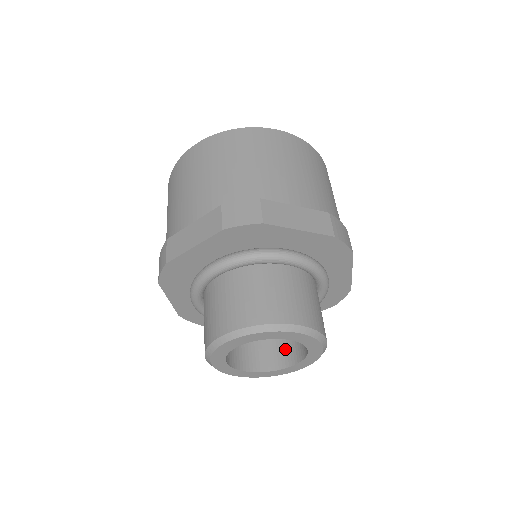
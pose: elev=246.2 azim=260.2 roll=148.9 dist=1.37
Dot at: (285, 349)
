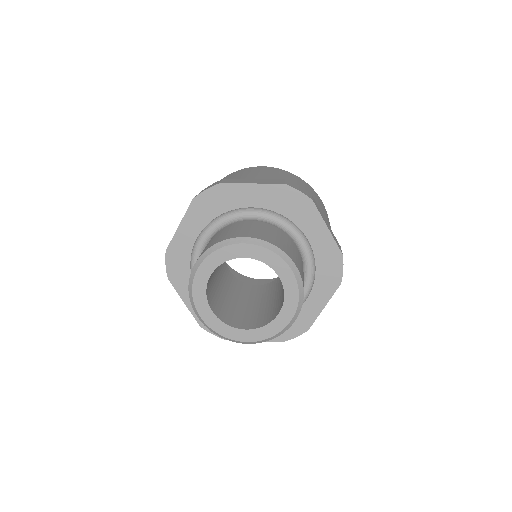
Dot at: (245, 320)
